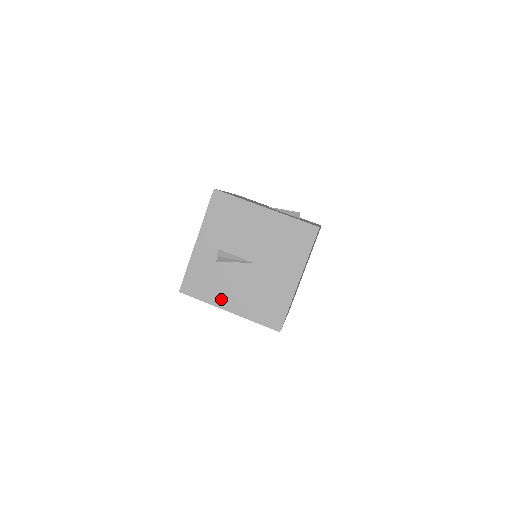
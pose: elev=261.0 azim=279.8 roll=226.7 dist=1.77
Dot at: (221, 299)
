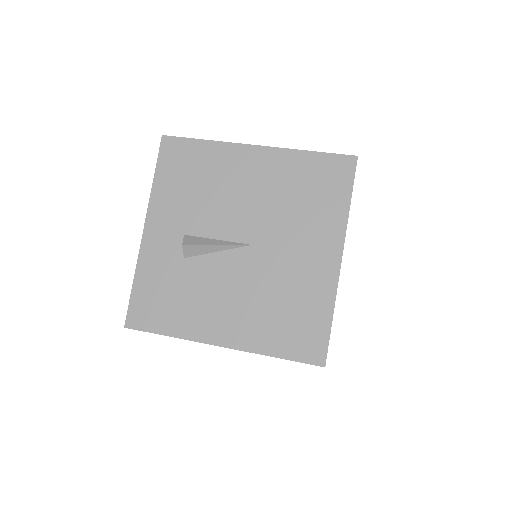
Dot at: (202, 325)
